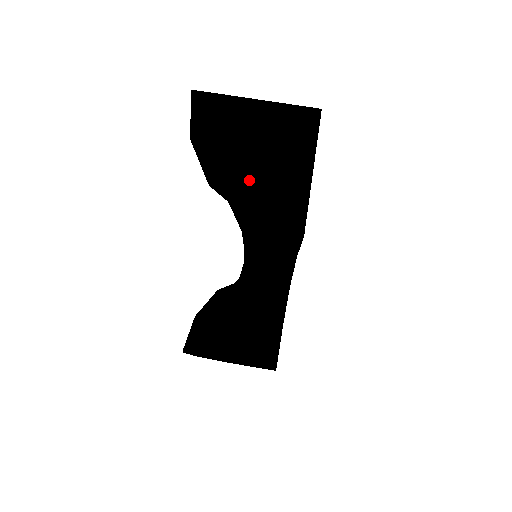
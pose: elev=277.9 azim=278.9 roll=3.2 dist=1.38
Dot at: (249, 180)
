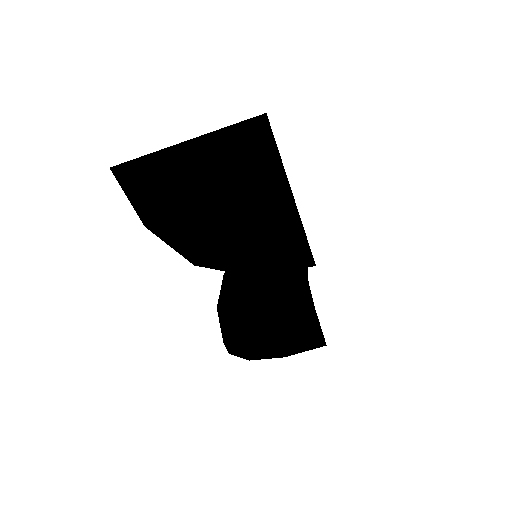
Dot at: (231, 238)
